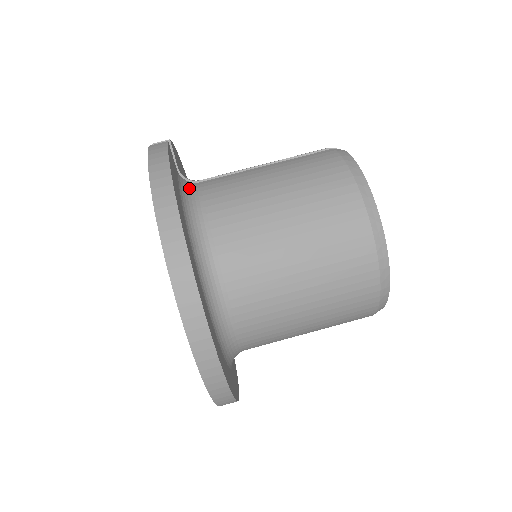
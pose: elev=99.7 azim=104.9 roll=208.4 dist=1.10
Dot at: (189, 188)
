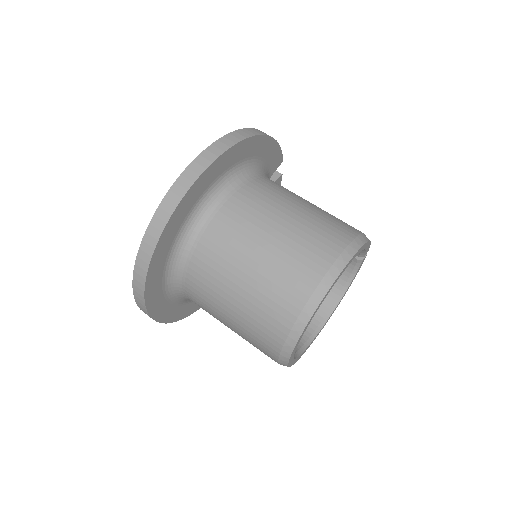
Dot at: occluded
